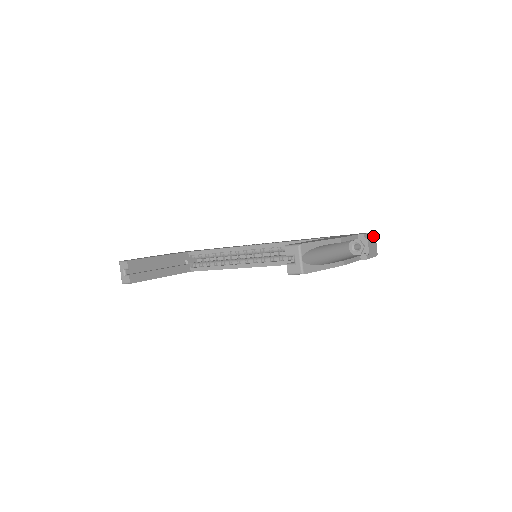
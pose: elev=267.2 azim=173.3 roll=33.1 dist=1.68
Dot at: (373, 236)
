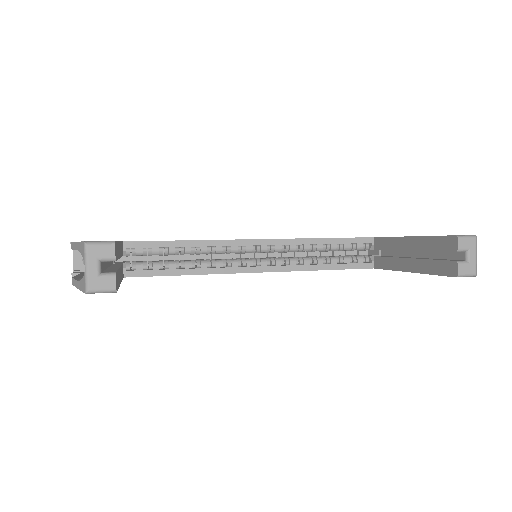
Dot at: occluded
